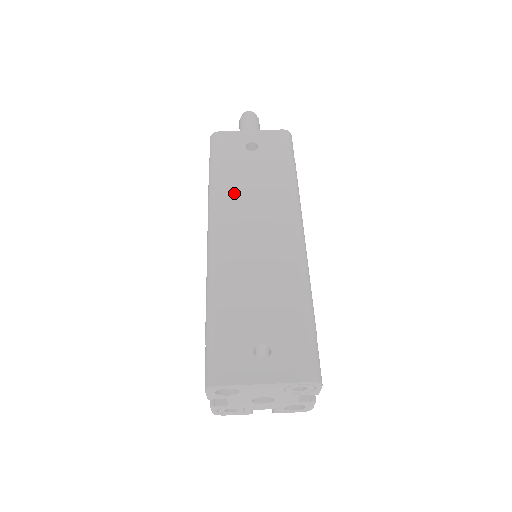
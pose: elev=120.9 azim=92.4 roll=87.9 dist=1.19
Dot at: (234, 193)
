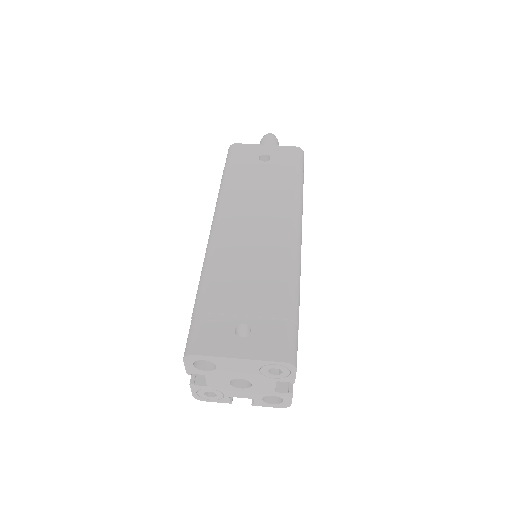
Dot at: (241, 194)
